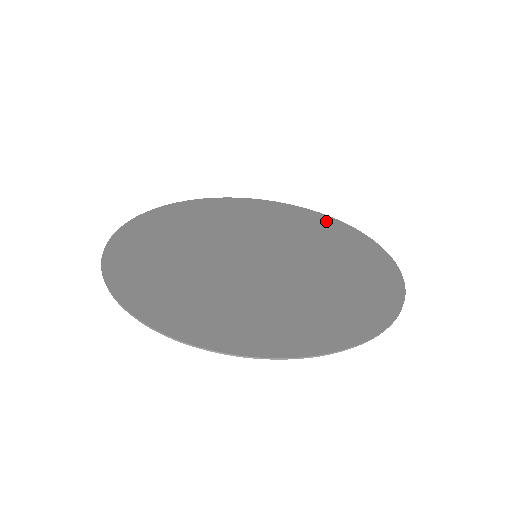
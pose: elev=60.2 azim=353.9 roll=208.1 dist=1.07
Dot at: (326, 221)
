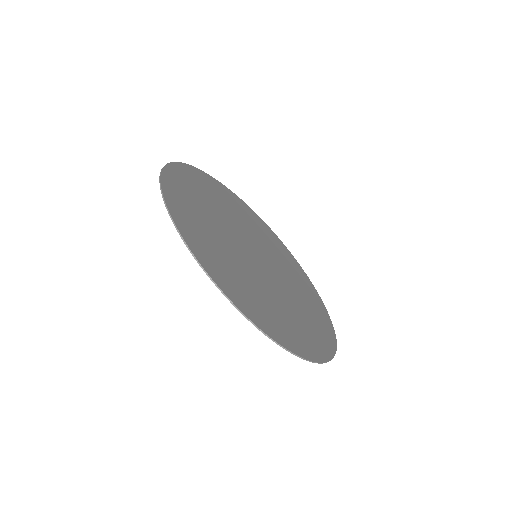
Dot at: (261, 222)
